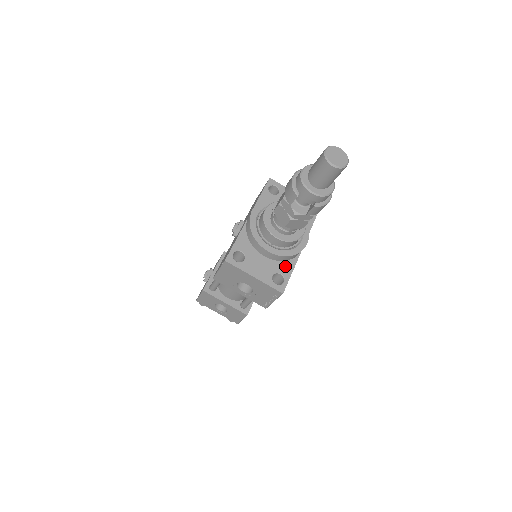
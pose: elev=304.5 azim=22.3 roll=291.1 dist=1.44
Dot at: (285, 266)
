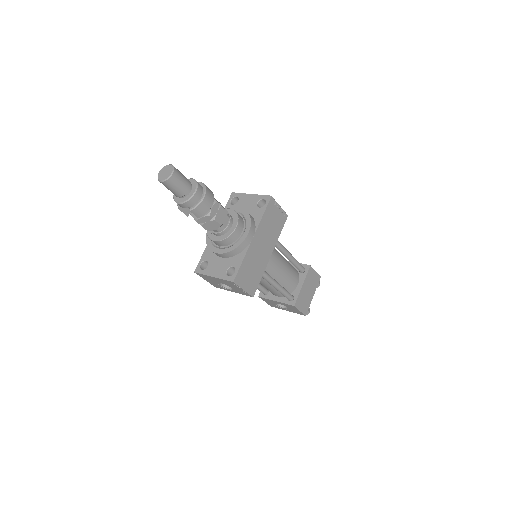
Dot at: (237, 259)
